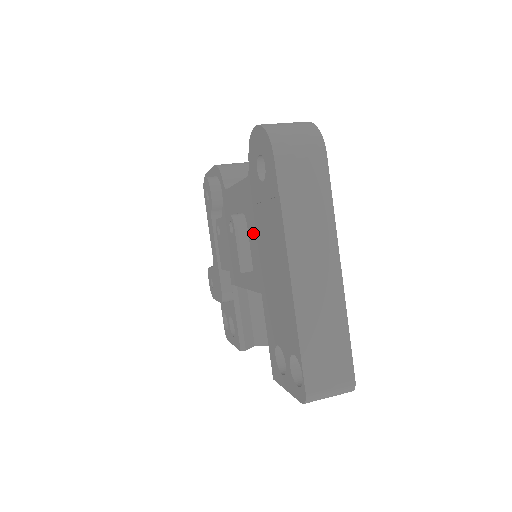
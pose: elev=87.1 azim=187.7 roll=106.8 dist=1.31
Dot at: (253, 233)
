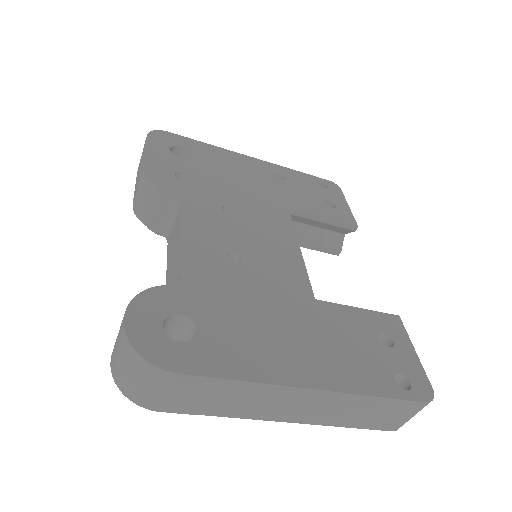
Dot at: occluded
